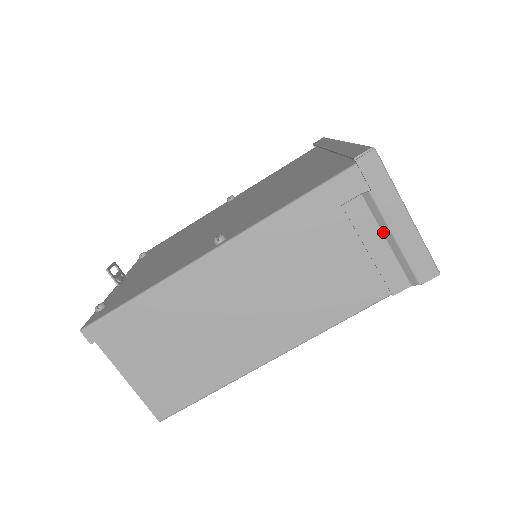
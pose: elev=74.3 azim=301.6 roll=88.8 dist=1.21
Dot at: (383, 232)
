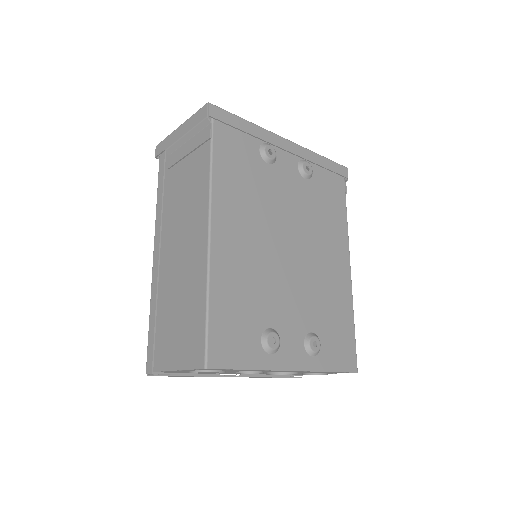
Dot at: (184, 143)
